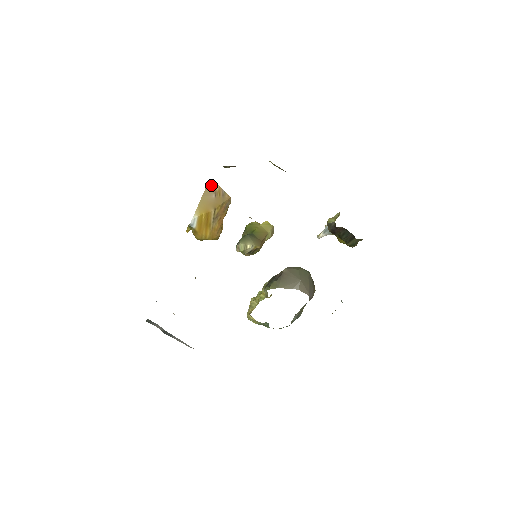
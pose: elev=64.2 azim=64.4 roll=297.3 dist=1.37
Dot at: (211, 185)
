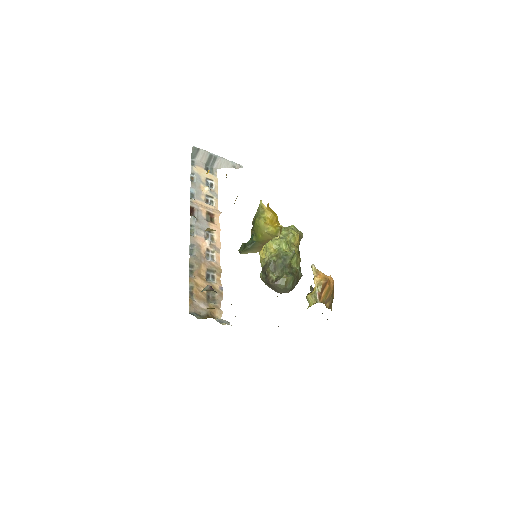
Dot at: (210, 230)
